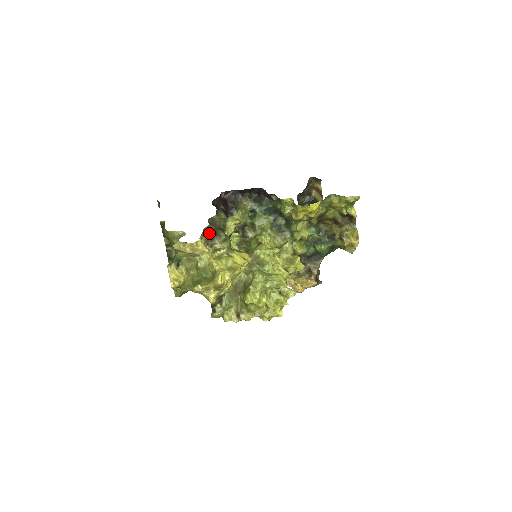
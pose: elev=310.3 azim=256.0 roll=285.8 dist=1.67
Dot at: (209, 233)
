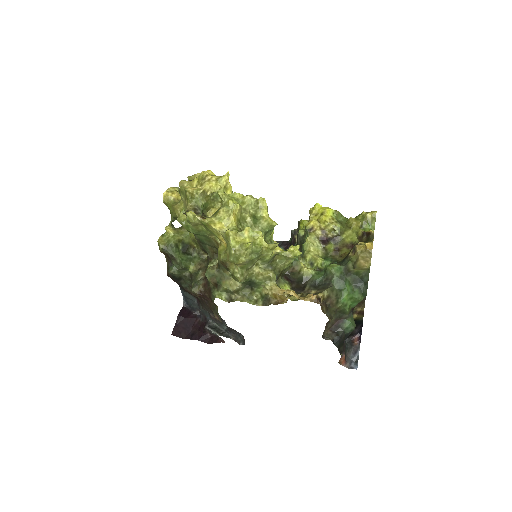
Dot at: occluded
